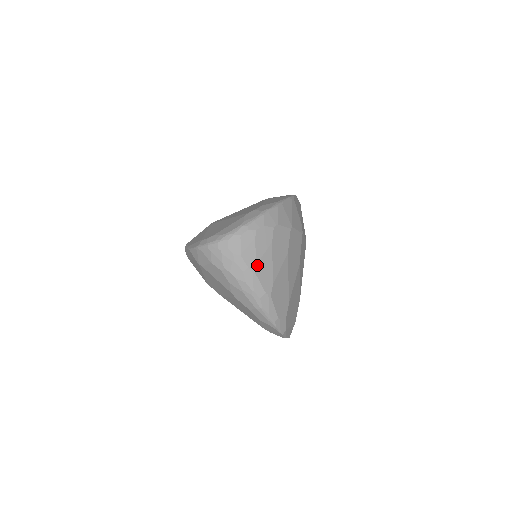
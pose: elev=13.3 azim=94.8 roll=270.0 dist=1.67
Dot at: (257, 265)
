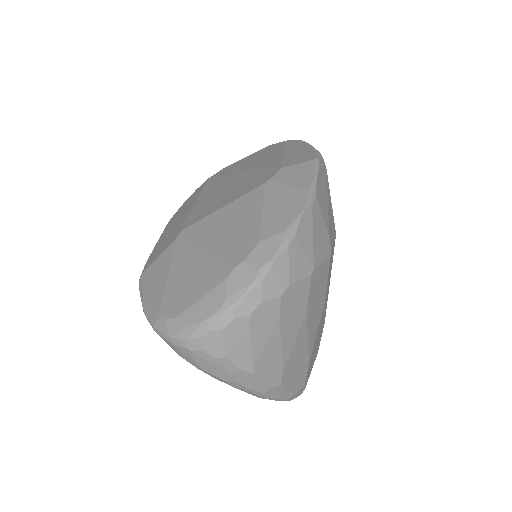
Dot at: (256, 362)
